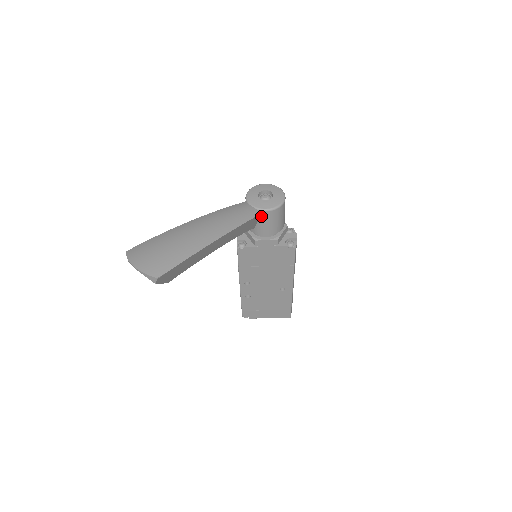
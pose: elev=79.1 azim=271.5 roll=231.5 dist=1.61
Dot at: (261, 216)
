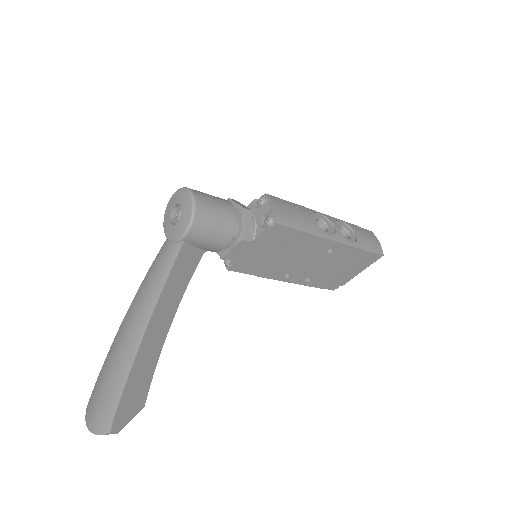
Dot at: (189, 243)
